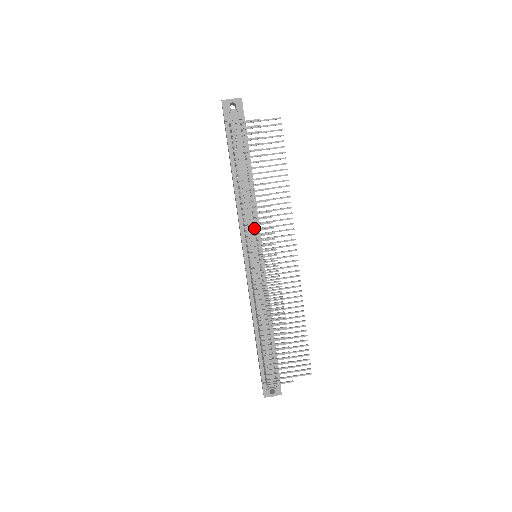
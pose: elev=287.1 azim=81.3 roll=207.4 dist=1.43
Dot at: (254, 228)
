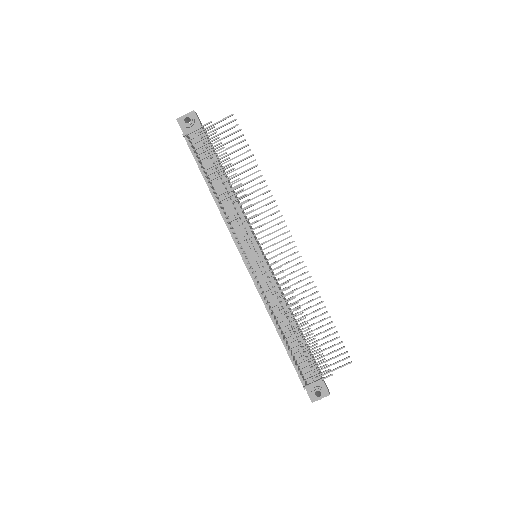
Dot at: (243, 228)
